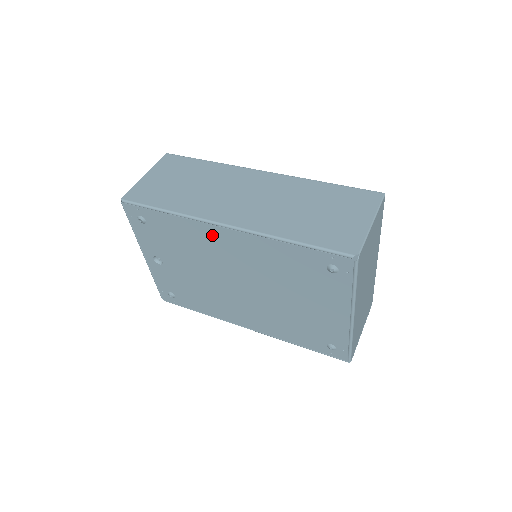
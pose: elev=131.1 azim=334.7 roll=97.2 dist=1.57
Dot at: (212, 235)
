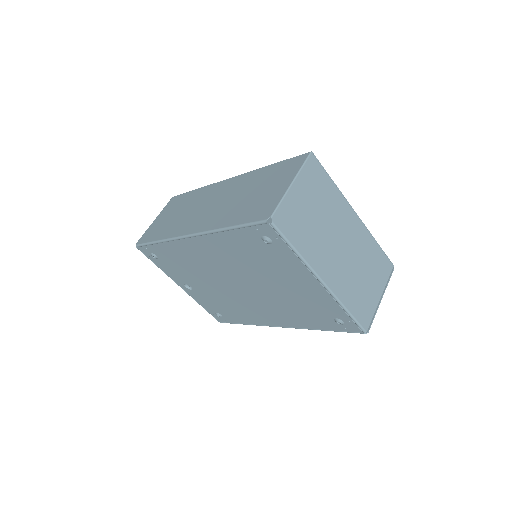
Dot at: (190, 248)
